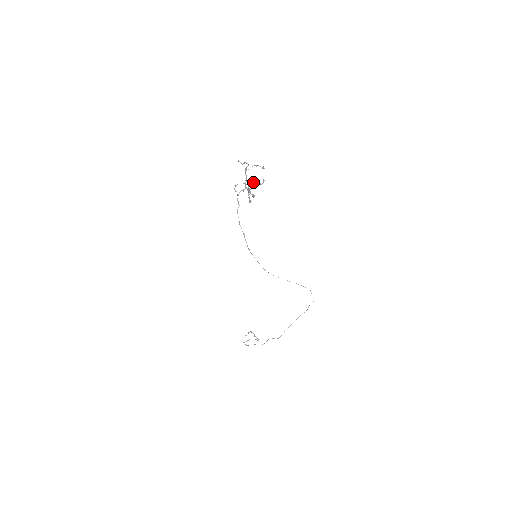
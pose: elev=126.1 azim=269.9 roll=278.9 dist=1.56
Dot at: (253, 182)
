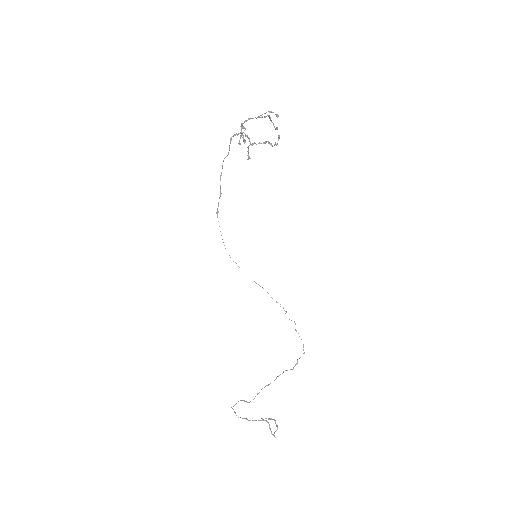
Dot at: occluded
